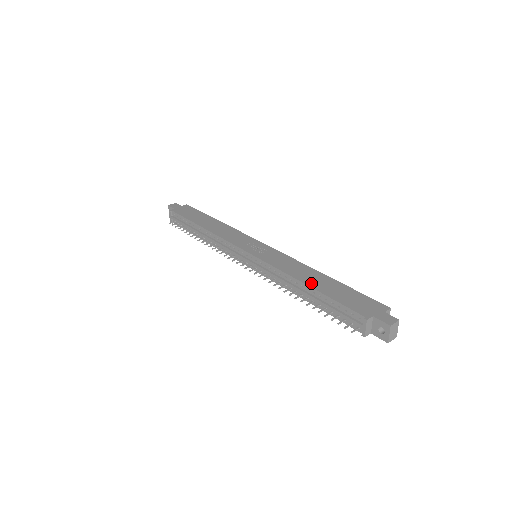
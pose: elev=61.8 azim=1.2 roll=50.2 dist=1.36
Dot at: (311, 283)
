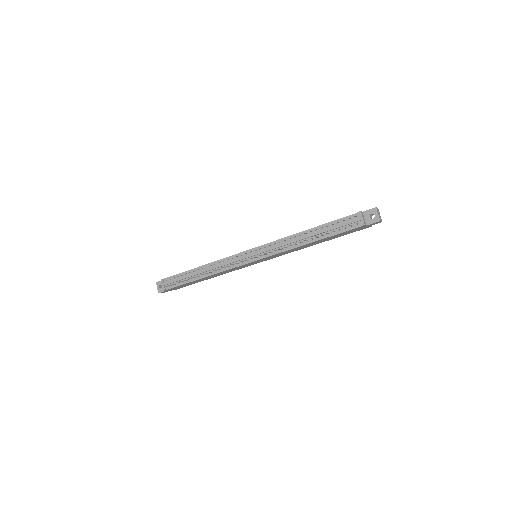
Dot at: (311, 229)
